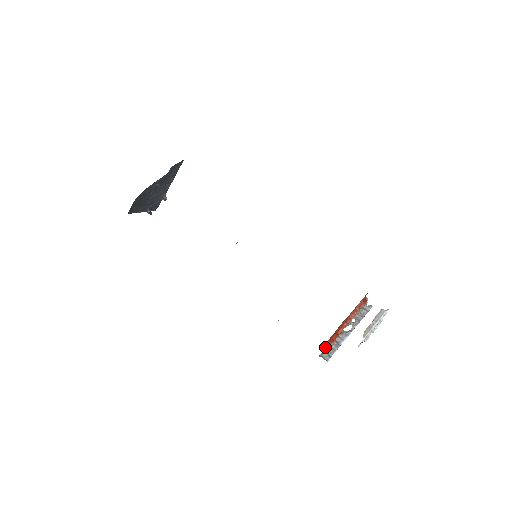
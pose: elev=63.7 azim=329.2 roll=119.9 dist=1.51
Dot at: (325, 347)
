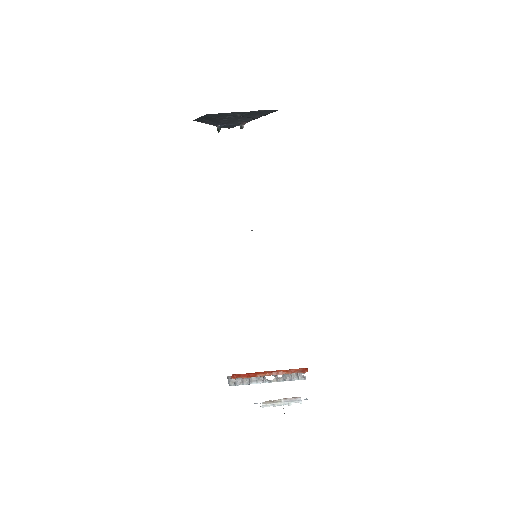
Dot at: (237, 376)
